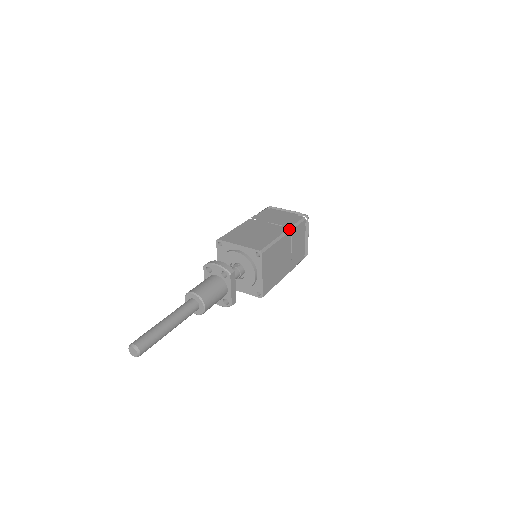
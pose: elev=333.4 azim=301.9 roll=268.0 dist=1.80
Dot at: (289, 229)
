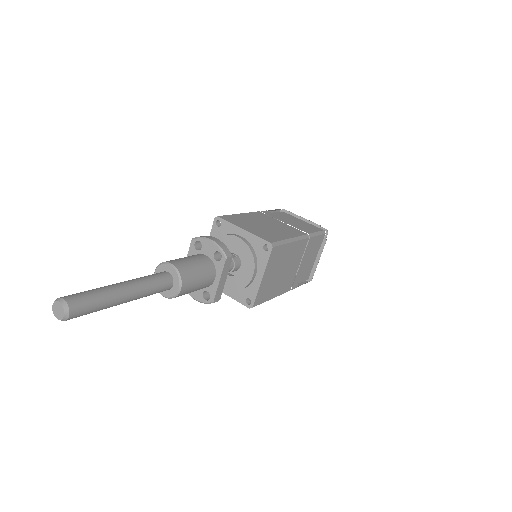
Dot at: (307, 235)
